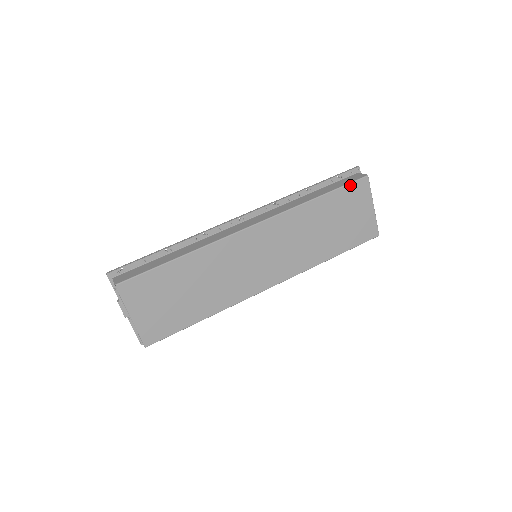
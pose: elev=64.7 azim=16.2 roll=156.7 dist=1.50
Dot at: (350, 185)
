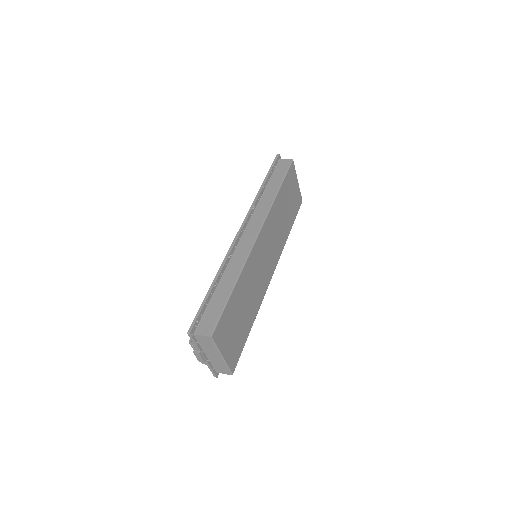
Dot at: (288, 171)
